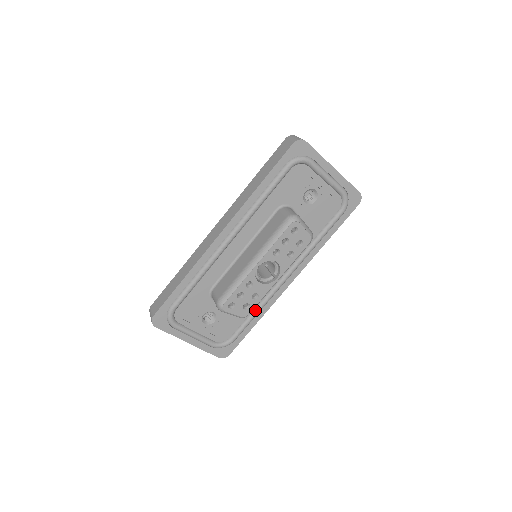
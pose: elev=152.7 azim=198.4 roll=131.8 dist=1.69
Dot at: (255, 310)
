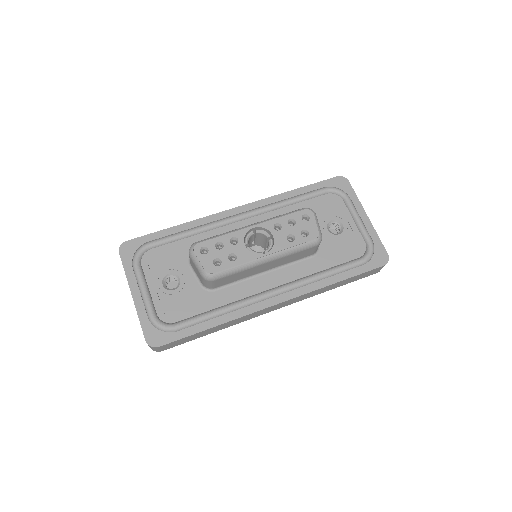
Dot at: (221, 307)
